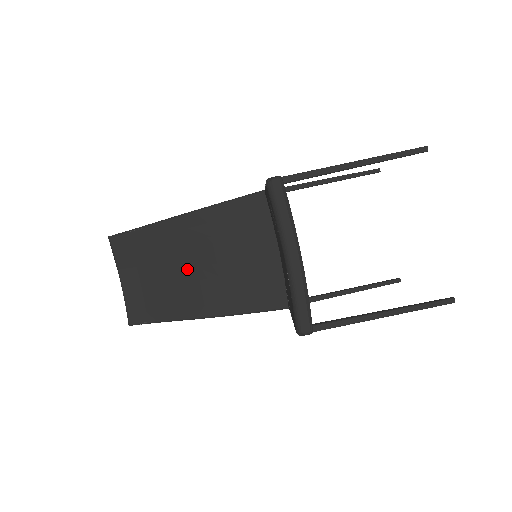
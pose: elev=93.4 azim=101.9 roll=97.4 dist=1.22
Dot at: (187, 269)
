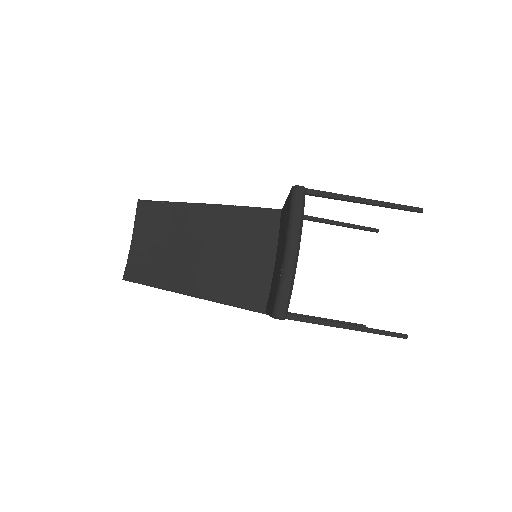
Dot at: (193, 250)
